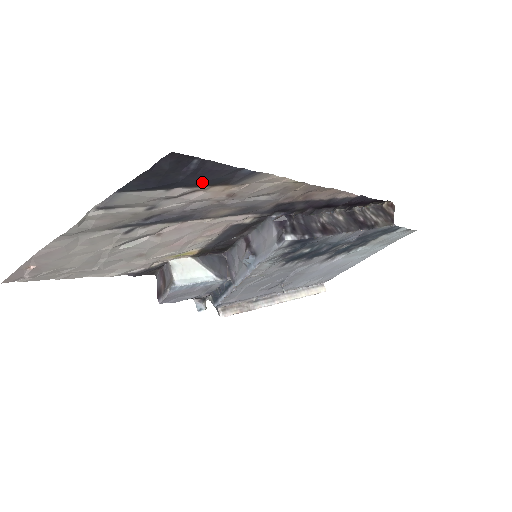
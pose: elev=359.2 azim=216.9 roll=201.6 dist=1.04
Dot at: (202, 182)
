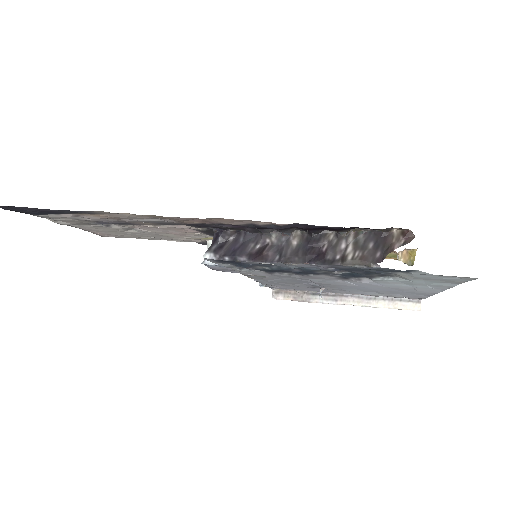
Dot at: (62, 213)
